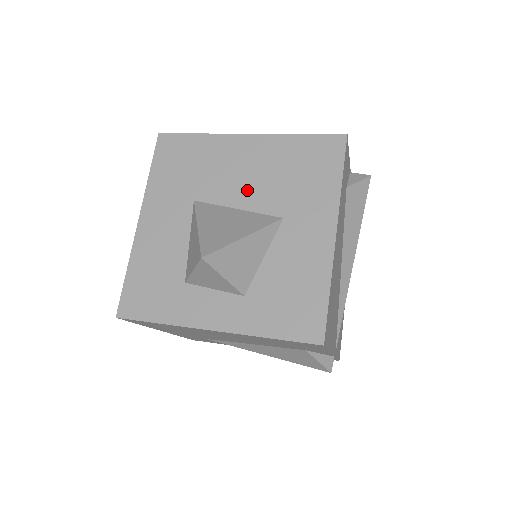
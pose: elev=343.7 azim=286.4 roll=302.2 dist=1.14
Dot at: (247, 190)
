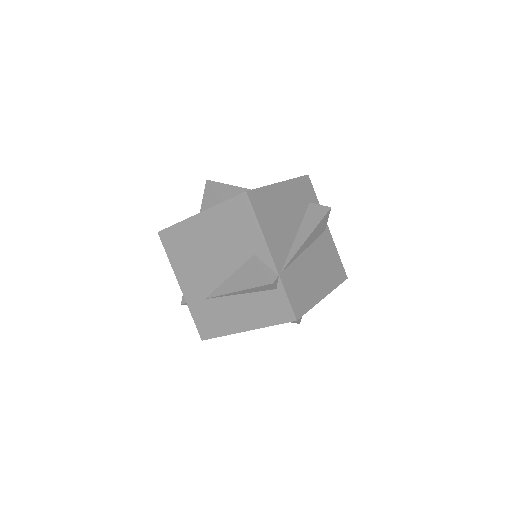
Dot at: occluded
